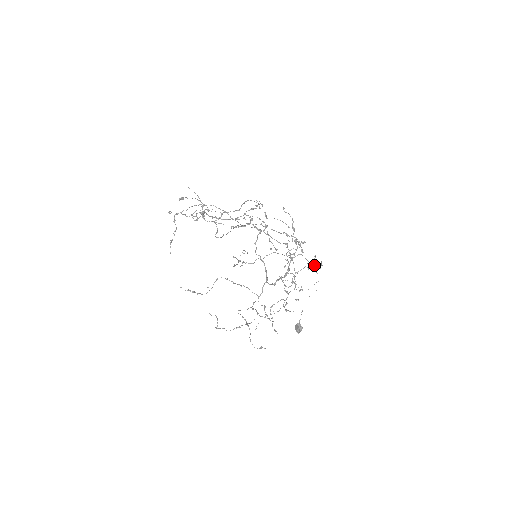
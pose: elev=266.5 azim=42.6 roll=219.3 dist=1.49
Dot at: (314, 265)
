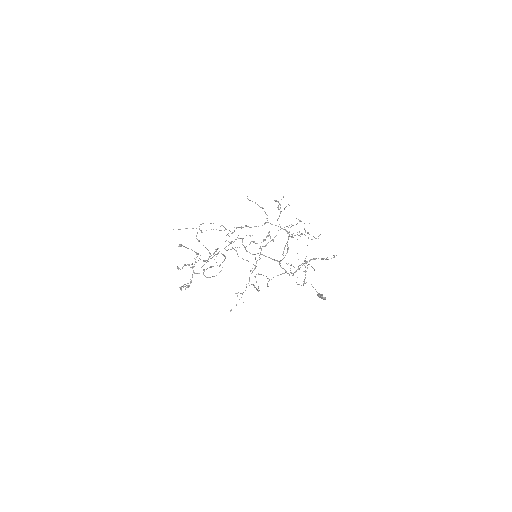
Dot at: occluded
